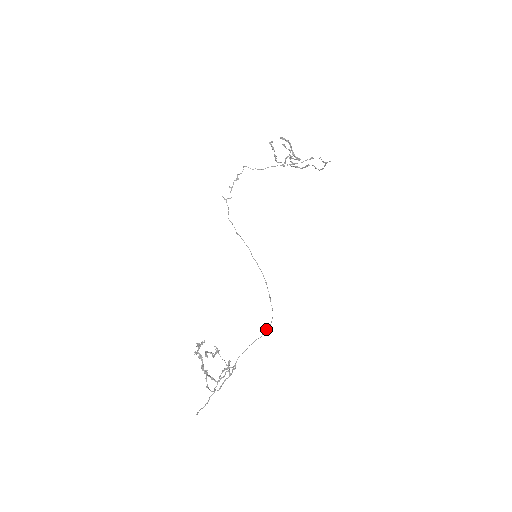
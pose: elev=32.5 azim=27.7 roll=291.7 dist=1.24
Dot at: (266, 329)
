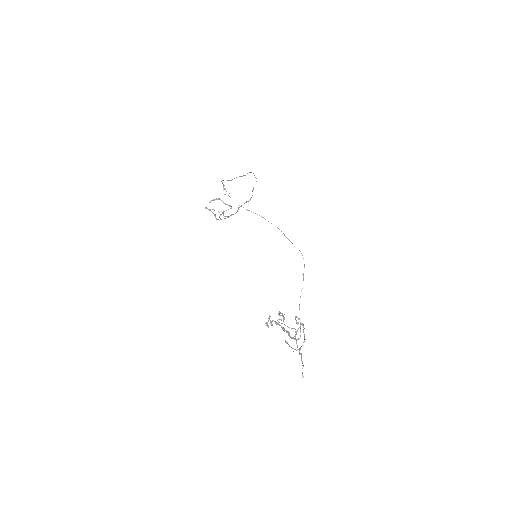
Dot at: (303, 273)
